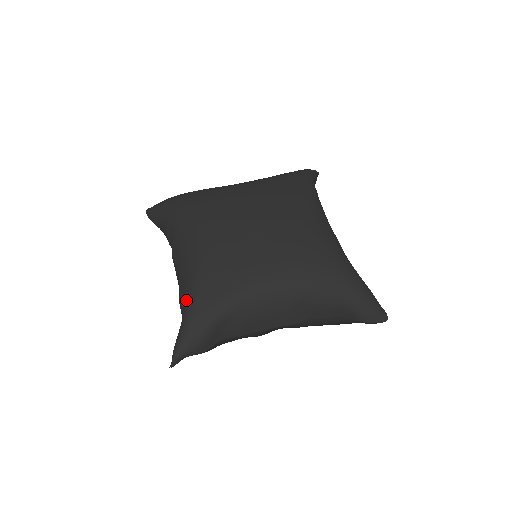
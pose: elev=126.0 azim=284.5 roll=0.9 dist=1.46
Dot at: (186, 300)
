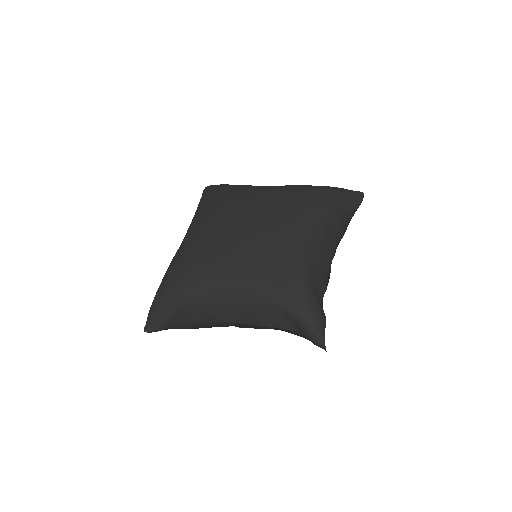
Dot at: (278, 304)
